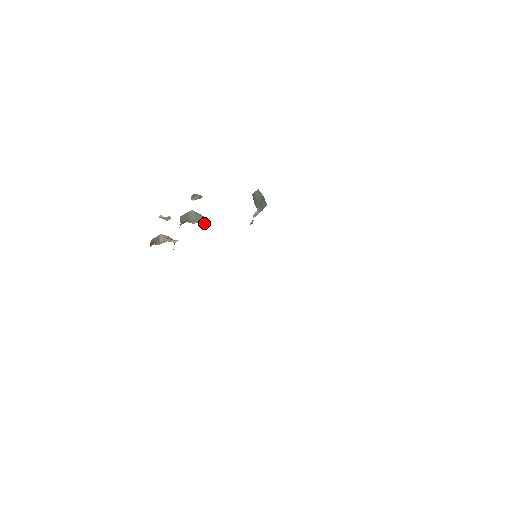
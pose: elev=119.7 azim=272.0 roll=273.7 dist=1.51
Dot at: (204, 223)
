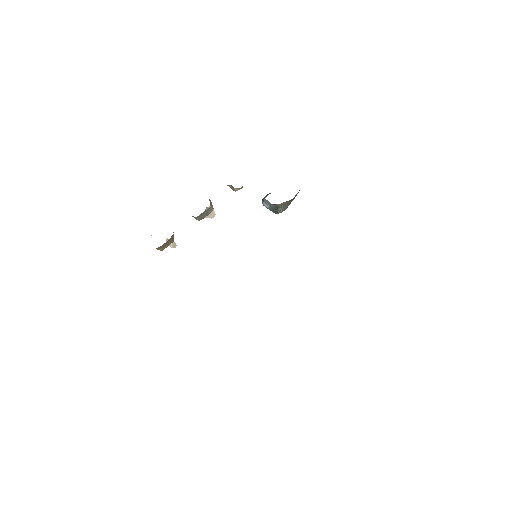
Dot at: (211, 206)
